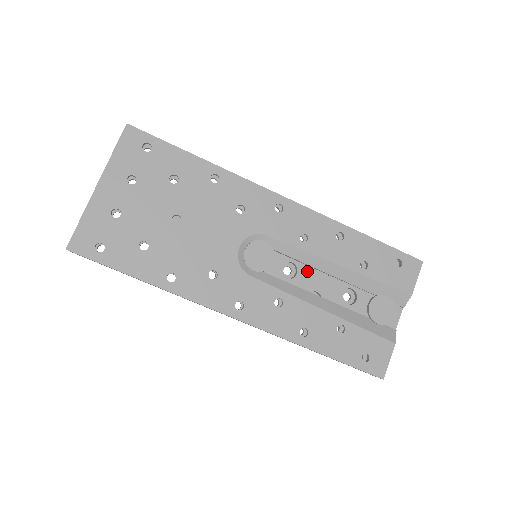
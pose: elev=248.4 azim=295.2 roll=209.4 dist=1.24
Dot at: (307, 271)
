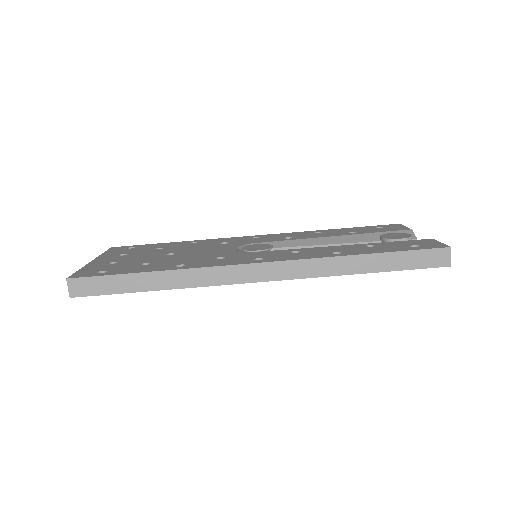
Dot at: occluded
